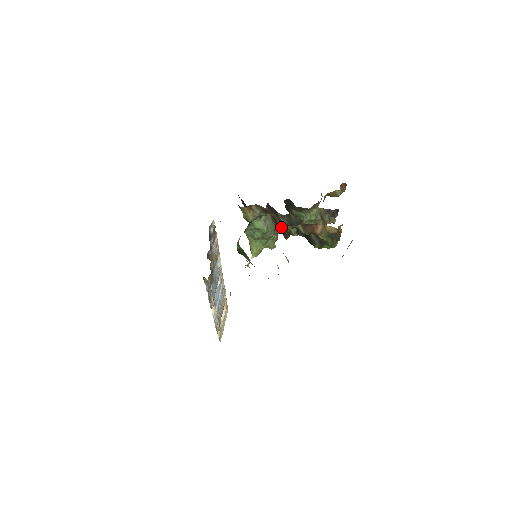
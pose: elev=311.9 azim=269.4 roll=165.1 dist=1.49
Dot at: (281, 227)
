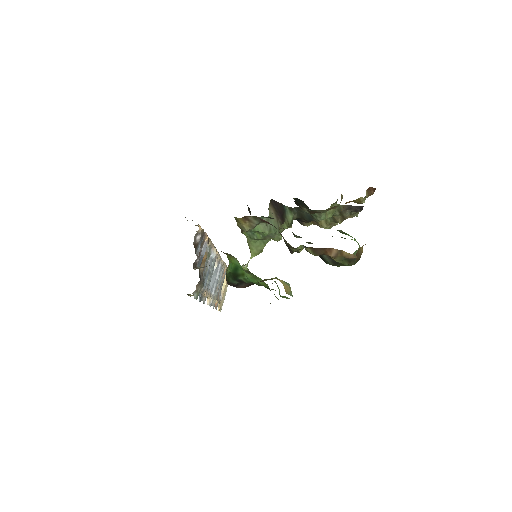
Dot at: (285, 241)
